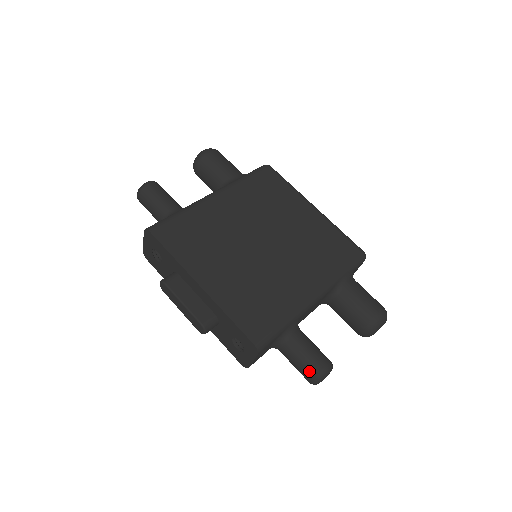
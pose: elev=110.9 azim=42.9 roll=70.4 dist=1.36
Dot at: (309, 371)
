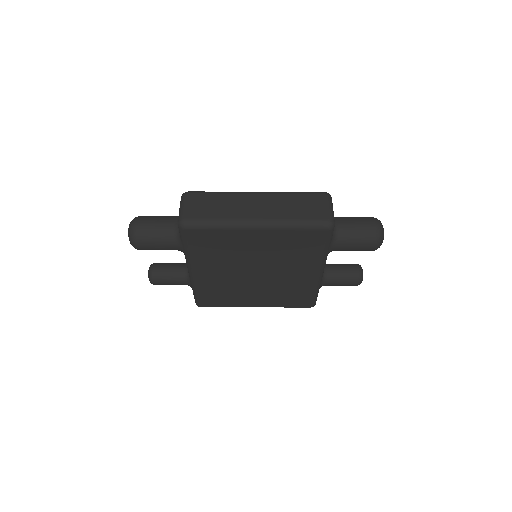
Dot at: occluded
